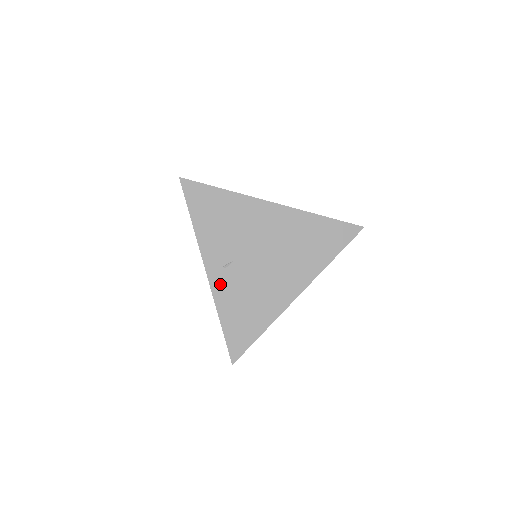
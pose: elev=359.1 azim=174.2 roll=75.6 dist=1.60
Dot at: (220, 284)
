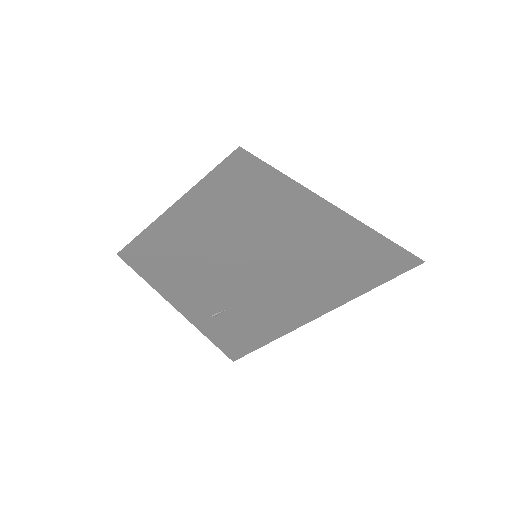
Dot at: (210, 326)
